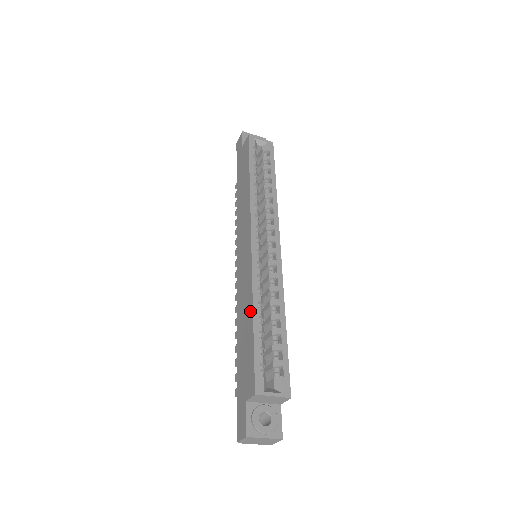
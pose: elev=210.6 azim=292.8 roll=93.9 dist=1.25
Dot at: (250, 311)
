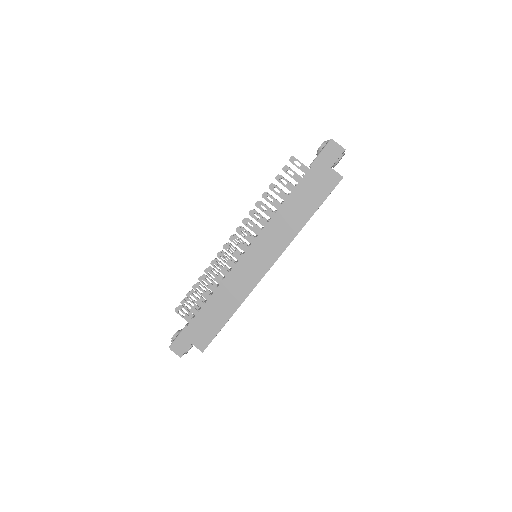
Dot at: (232, 310)
